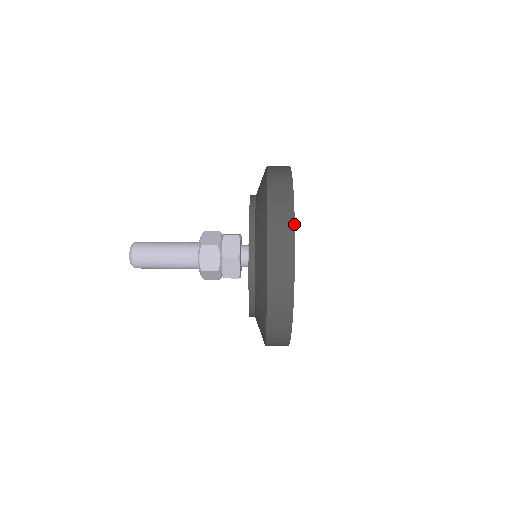
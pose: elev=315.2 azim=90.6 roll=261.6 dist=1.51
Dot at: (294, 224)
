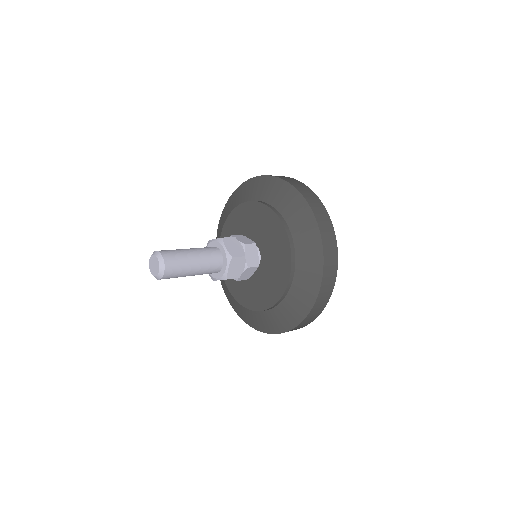
Dot at: (302, 183)
